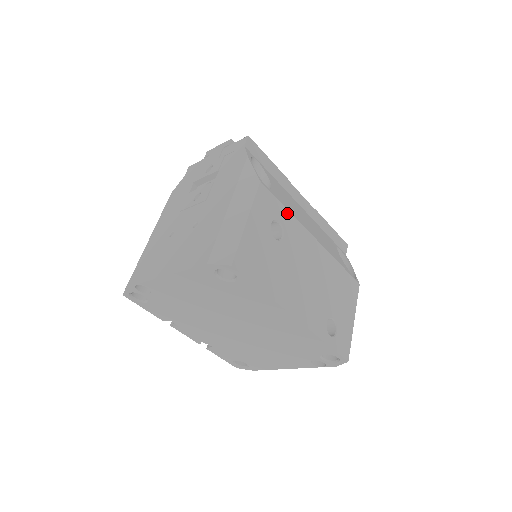
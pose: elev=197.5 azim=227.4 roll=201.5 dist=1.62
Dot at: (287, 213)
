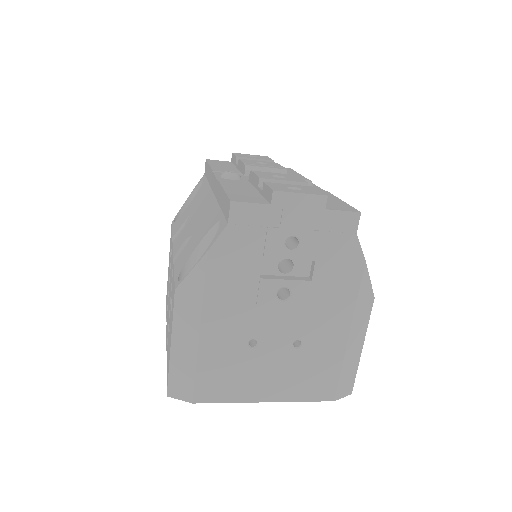
Dot at: occluded
